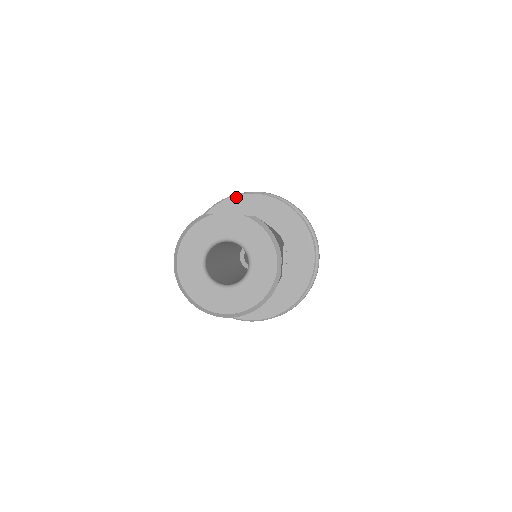
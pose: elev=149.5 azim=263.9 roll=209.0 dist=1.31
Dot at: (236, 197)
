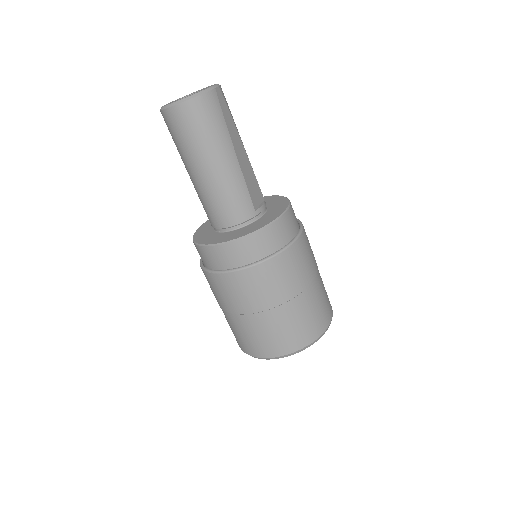
Dot at: occluded
